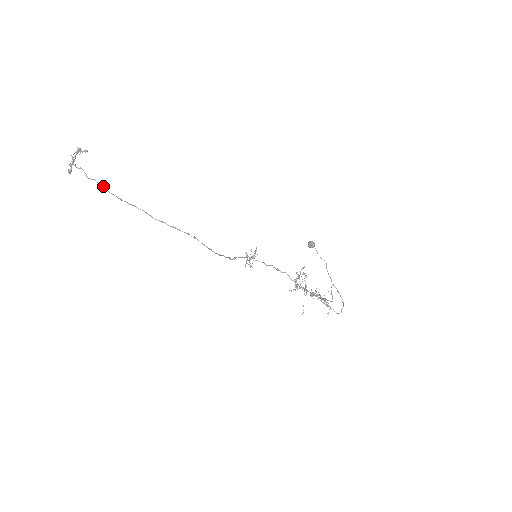
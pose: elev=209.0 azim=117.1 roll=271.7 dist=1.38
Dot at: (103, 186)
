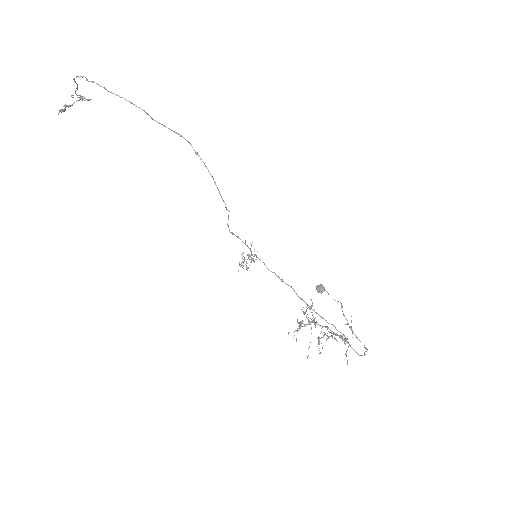
Dot at: (103, 87)
